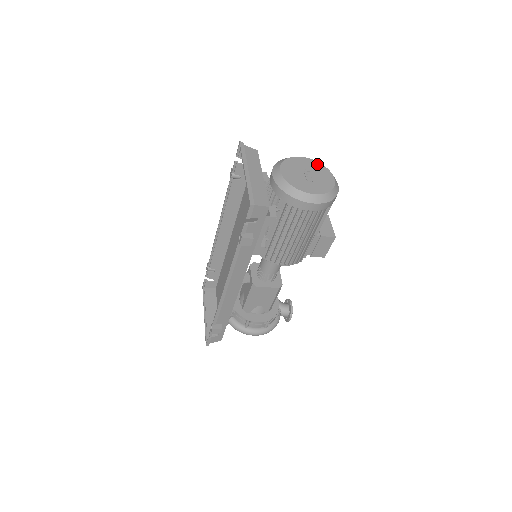
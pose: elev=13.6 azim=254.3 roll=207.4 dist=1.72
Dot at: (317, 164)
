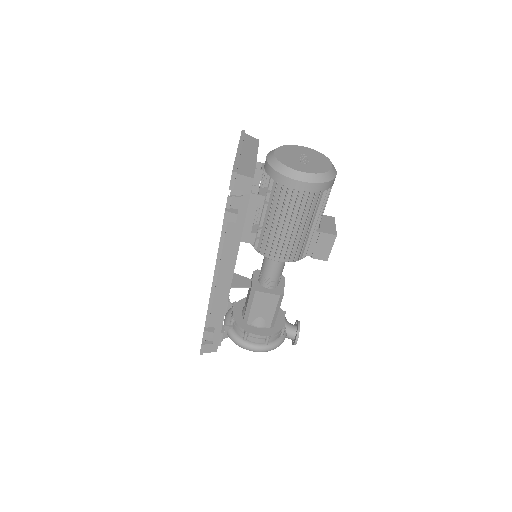
Dot at: (317, 153)
